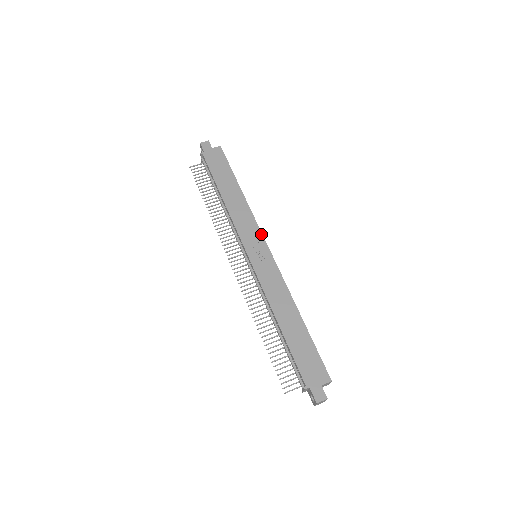
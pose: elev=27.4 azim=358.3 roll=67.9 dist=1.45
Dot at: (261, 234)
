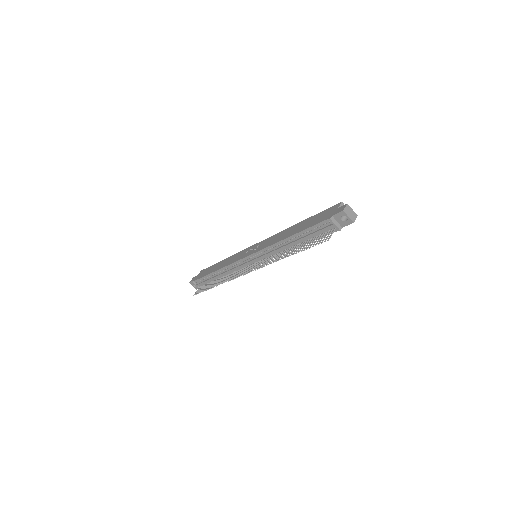
Dot at: (248, 248)
